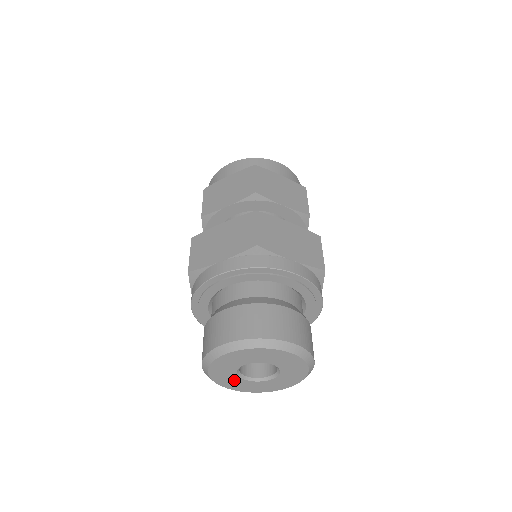
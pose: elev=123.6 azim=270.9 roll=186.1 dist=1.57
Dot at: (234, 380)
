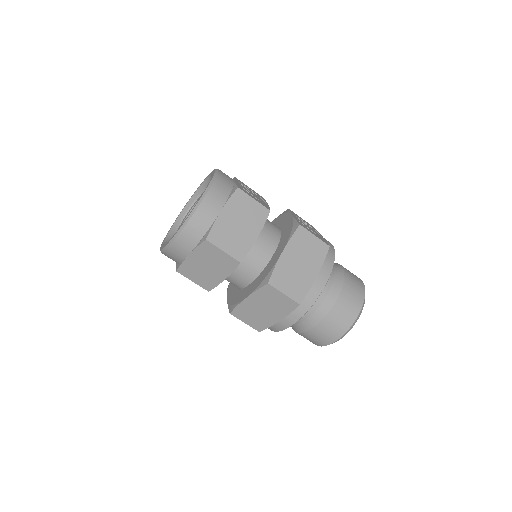
Dot at: occluded
